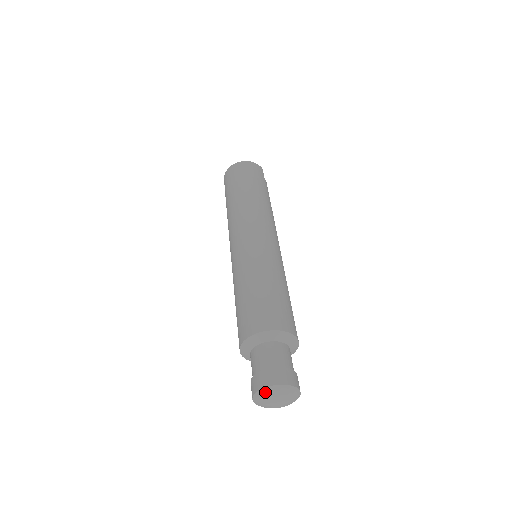
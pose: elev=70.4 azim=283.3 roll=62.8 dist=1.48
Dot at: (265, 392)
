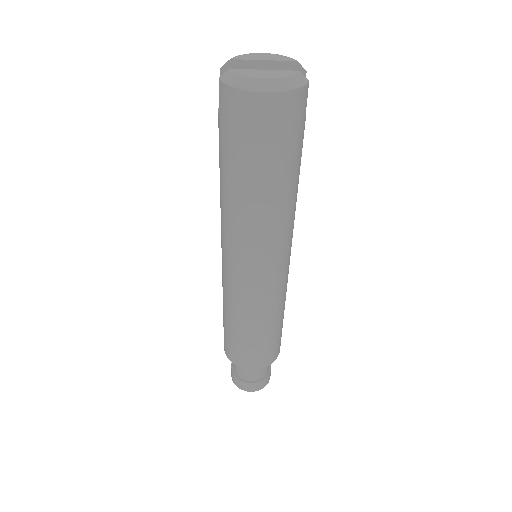
Dot at: (244, 389)
